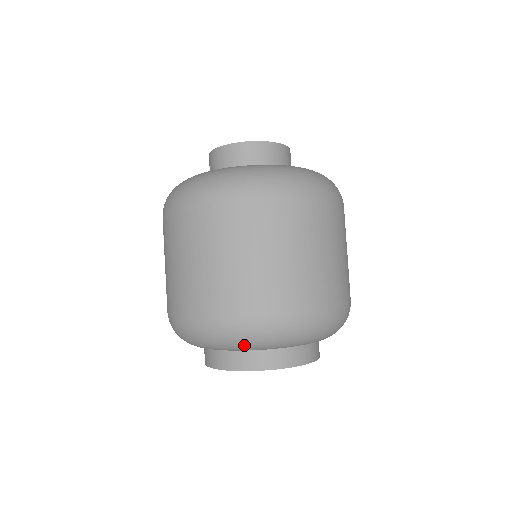
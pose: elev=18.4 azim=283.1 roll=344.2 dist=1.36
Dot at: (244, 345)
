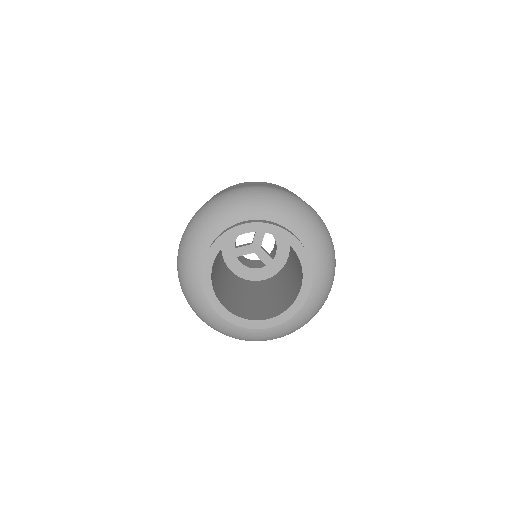
Dot at: (279, 204)
